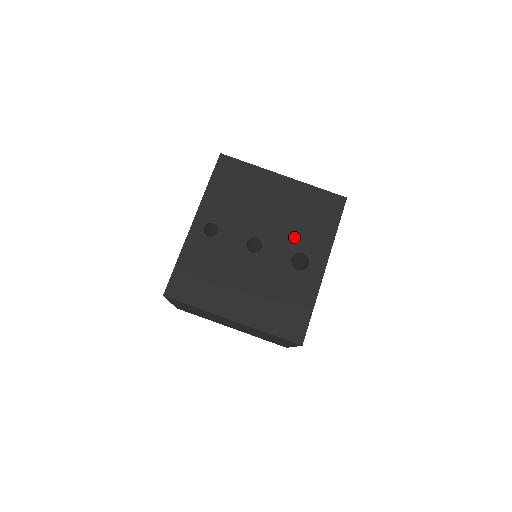
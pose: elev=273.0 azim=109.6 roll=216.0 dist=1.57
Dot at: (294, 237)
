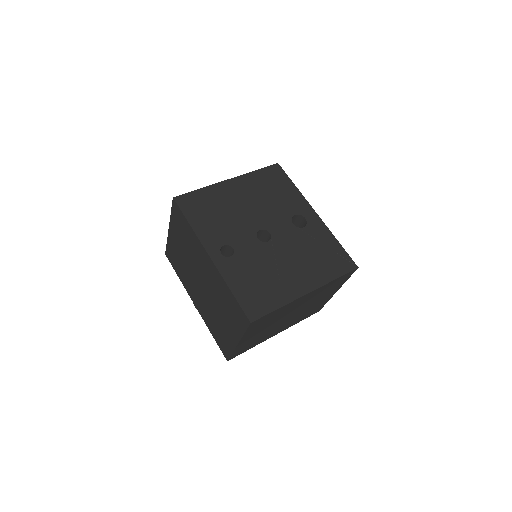
Dot at: (279, 210)
